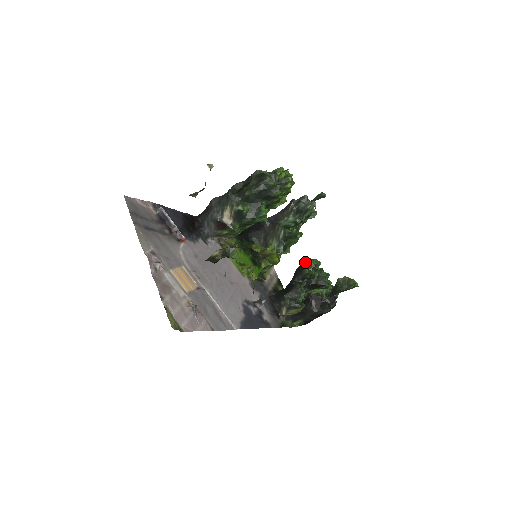
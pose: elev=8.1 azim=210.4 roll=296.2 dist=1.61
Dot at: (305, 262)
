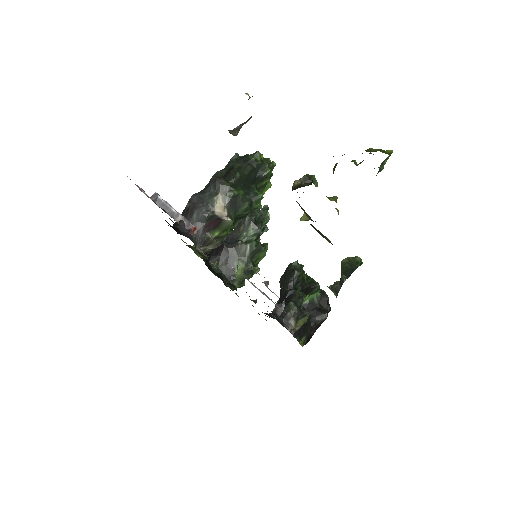
Dot at: (290, 266)
